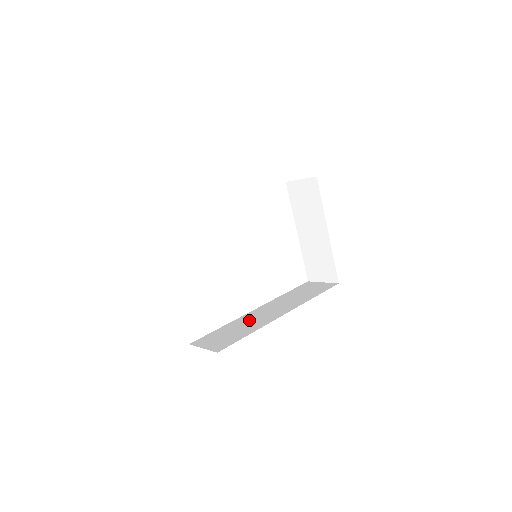
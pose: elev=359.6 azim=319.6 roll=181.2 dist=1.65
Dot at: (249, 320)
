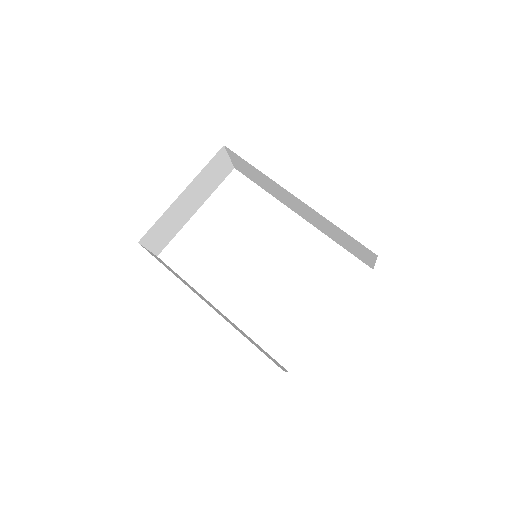
Dot at: occluded
